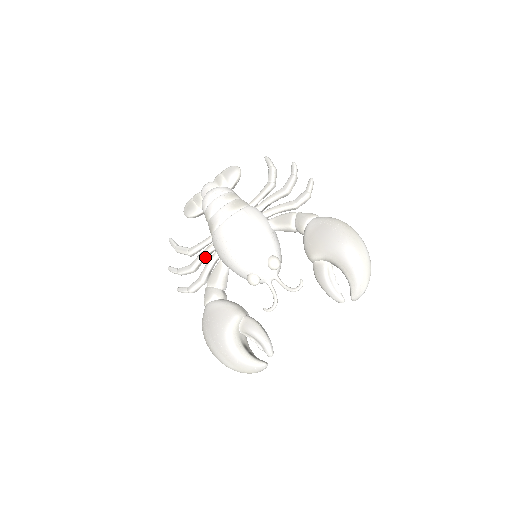
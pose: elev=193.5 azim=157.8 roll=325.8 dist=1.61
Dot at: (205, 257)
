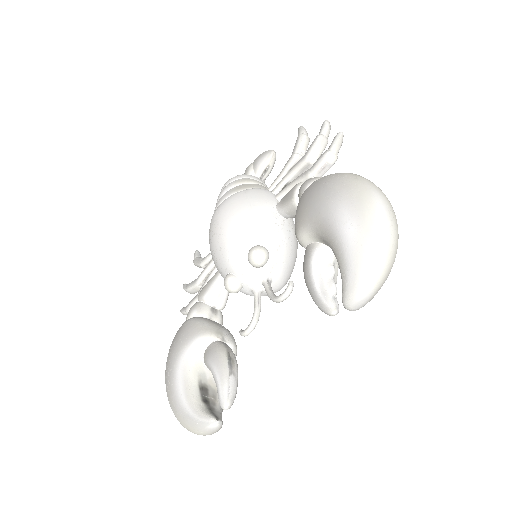
Dot at: (213, 266)
